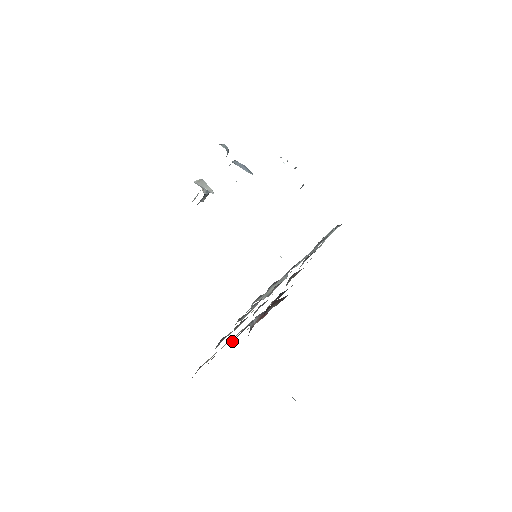
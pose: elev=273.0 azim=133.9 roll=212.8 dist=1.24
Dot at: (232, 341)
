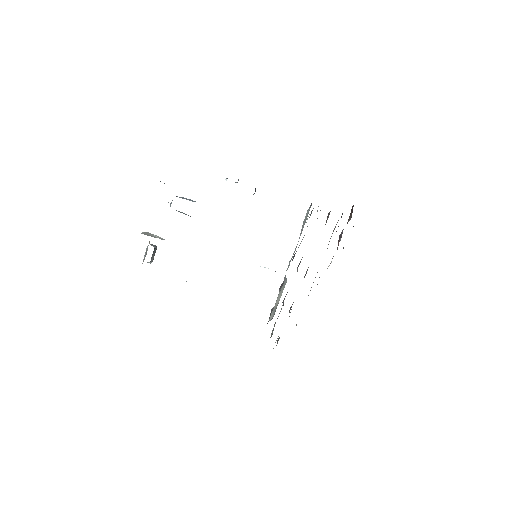
Dot at: occluded
